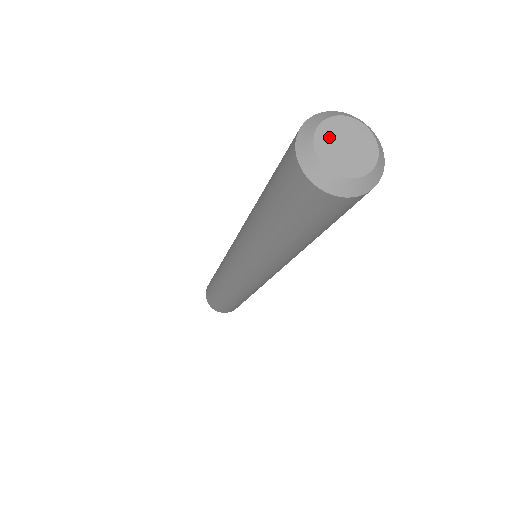
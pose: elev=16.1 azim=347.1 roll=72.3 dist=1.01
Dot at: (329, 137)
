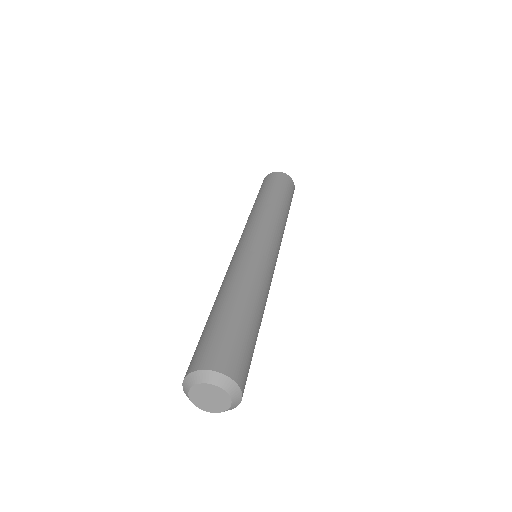
Dot at: (198, 399)
